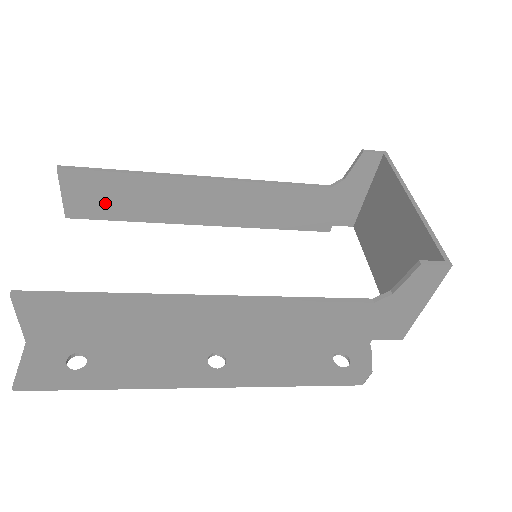
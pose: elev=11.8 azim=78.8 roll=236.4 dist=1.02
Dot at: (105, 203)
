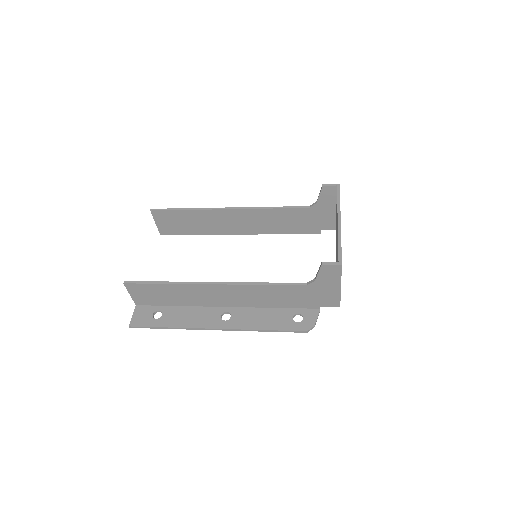
Dot at: (179, 226)
